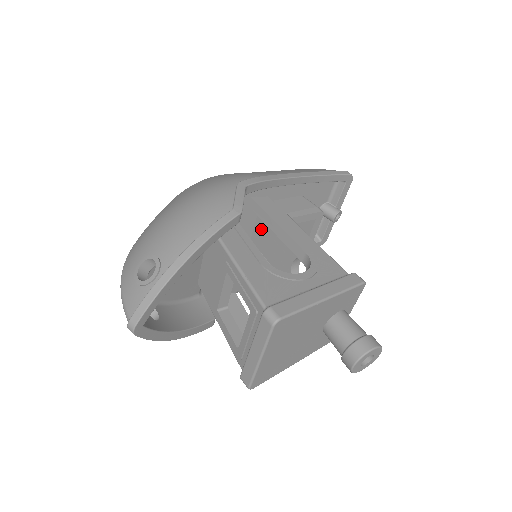
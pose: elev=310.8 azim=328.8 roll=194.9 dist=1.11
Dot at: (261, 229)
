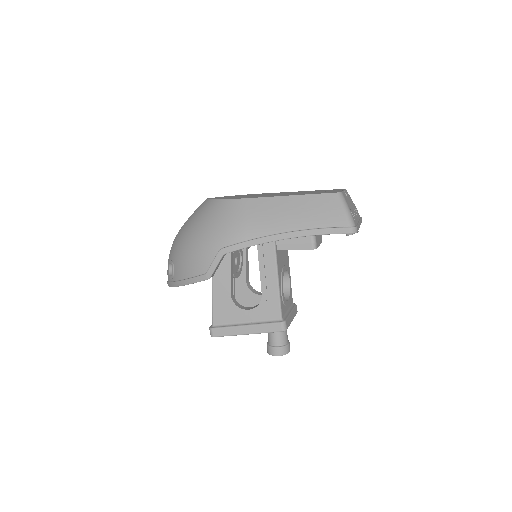
Dot at: occluded
